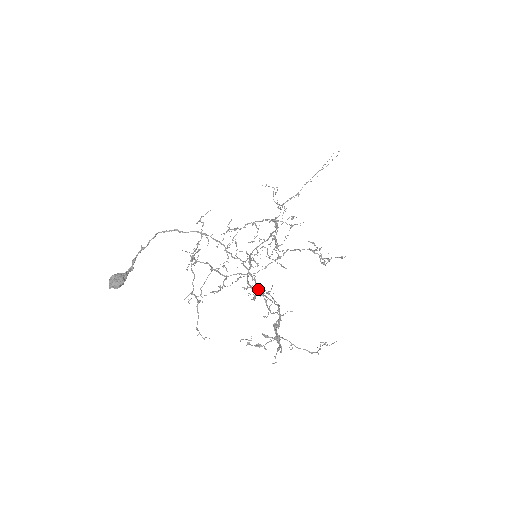
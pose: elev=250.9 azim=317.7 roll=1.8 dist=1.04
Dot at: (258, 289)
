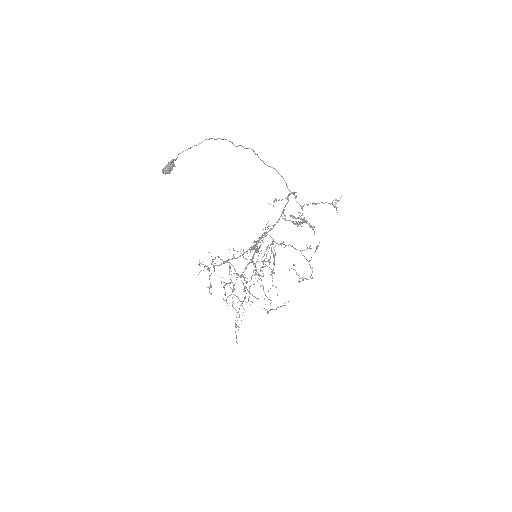
Dot at: (263, 162)
